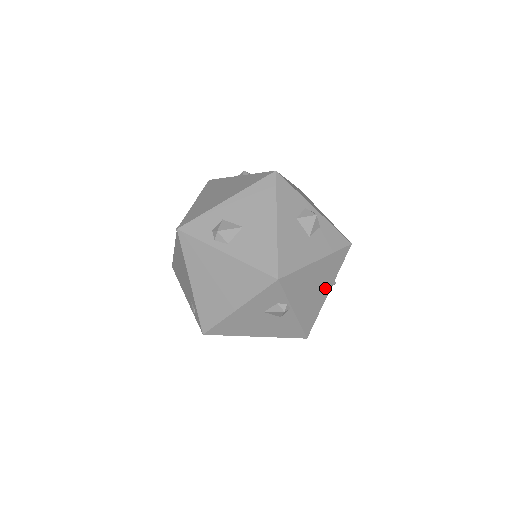
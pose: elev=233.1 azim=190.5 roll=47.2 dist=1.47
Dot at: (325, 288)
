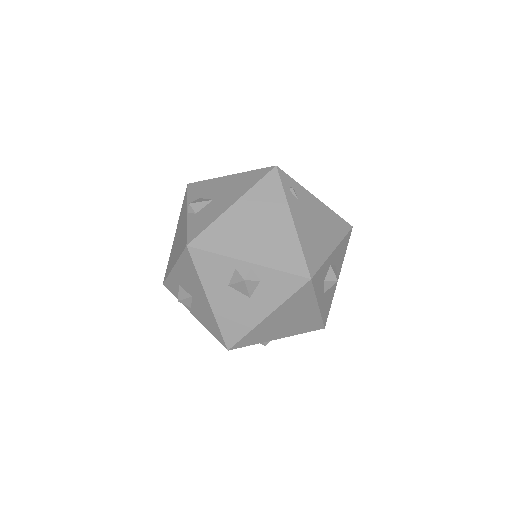
Dot at: (308, 310)
